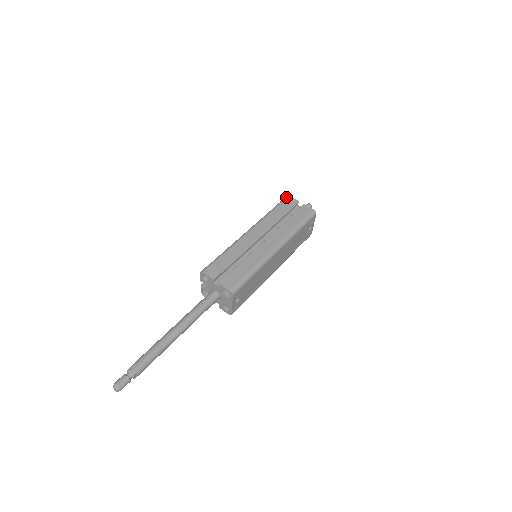
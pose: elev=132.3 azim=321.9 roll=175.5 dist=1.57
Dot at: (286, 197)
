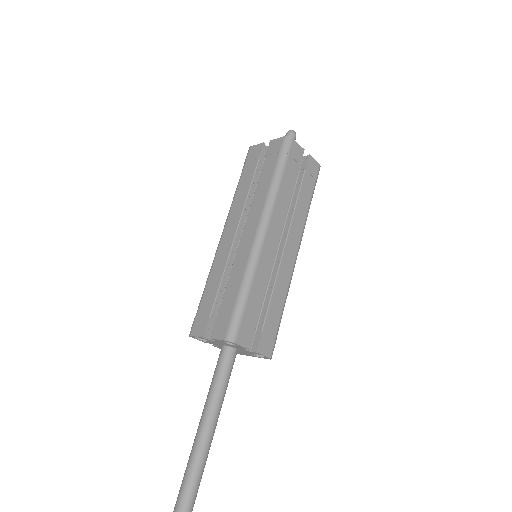
Dot at: (290, 142)
